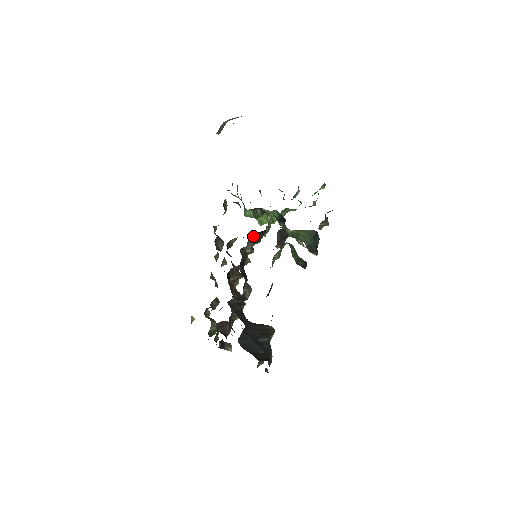
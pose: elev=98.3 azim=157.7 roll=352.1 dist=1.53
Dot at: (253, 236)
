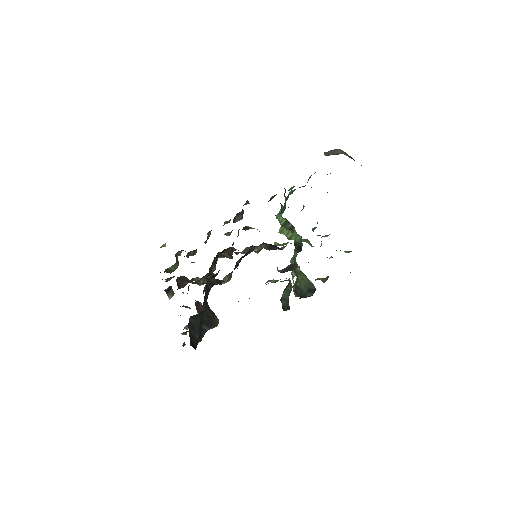
Dot at: (270, 244)
